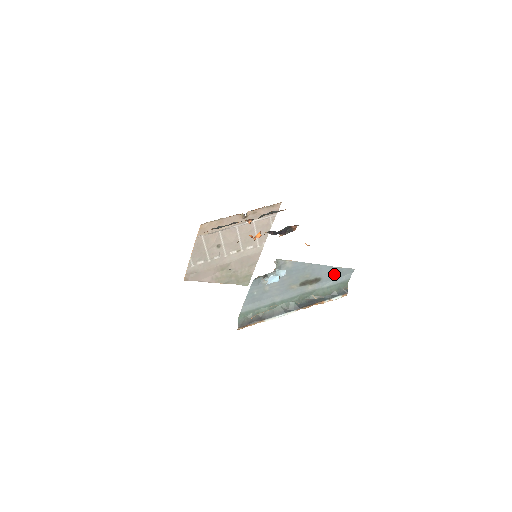
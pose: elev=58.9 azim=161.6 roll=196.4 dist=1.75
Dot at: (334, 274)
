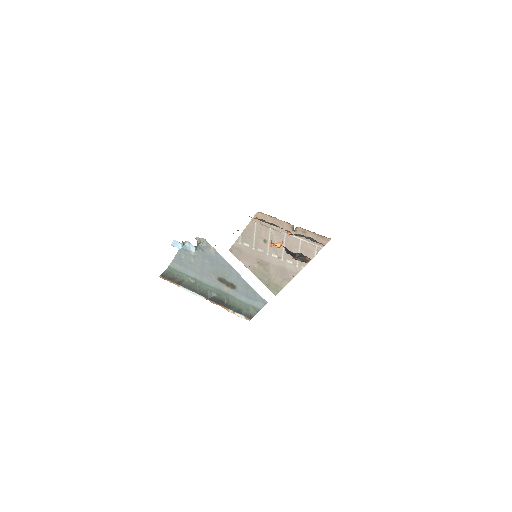
Dot at: (248, 292)
